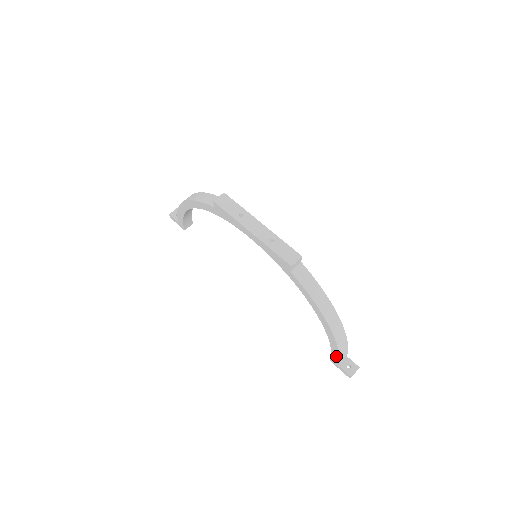
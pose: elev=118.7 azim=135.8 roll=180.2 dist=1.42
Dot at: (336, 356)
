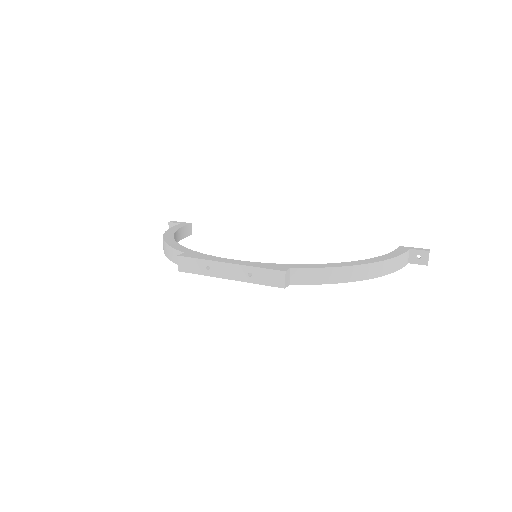
Dot at: occluded
